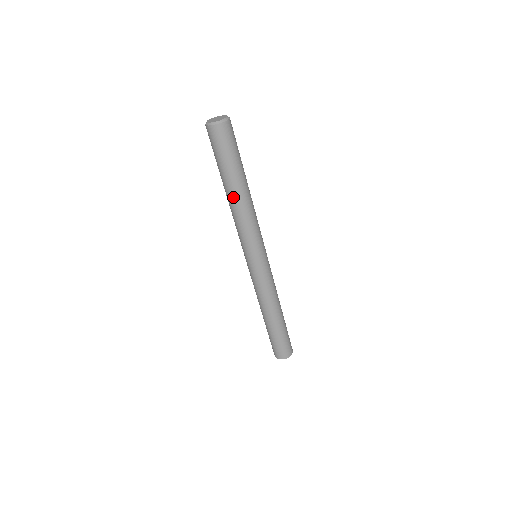
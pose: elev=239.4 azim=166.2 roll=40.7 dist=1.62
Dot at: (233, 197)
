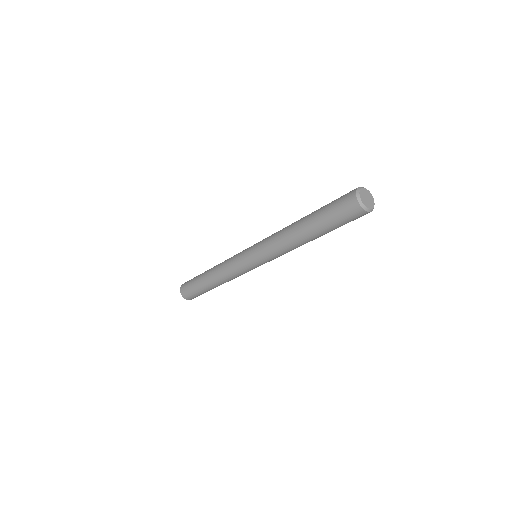
Dot at: (298, 232)
